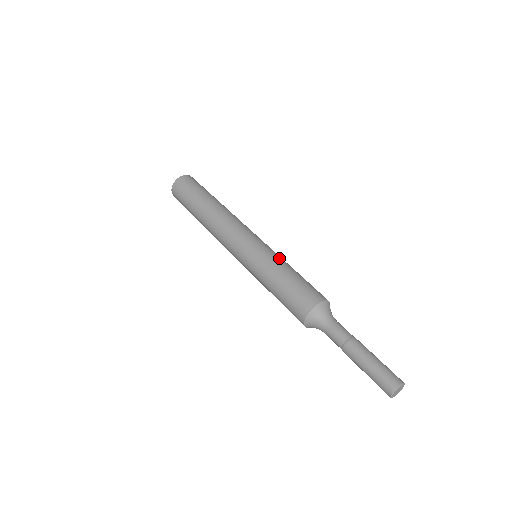
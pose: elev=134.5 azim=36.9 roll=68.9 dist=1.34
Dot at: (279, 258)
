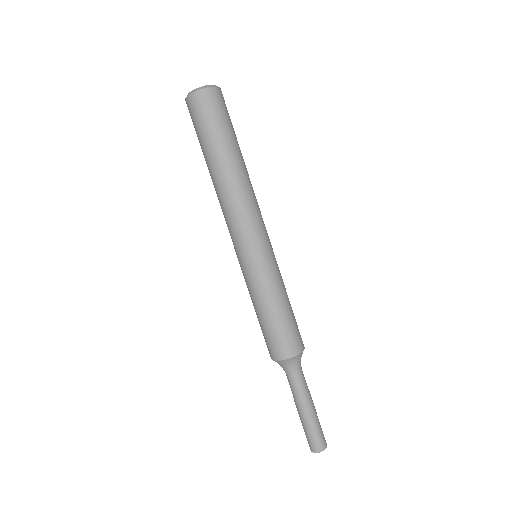
Dot at: (281, 280)
